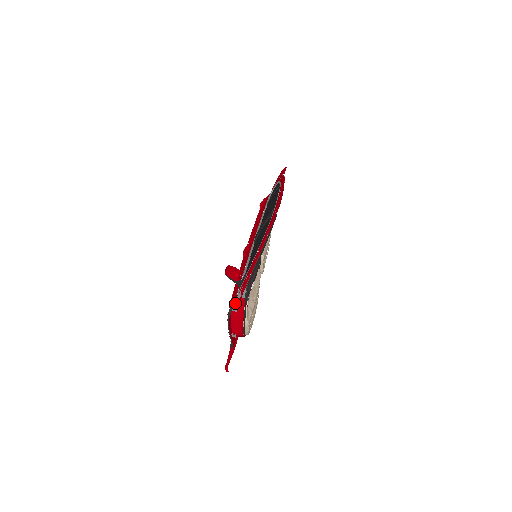
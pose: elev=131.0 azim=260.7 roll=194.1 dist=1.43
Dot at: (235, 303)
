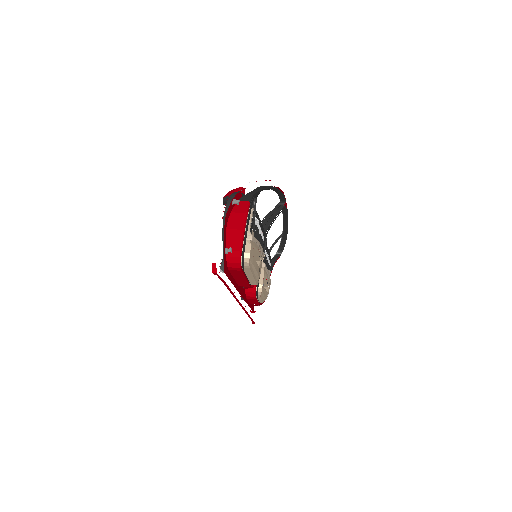
Dot at: (236, 206)
